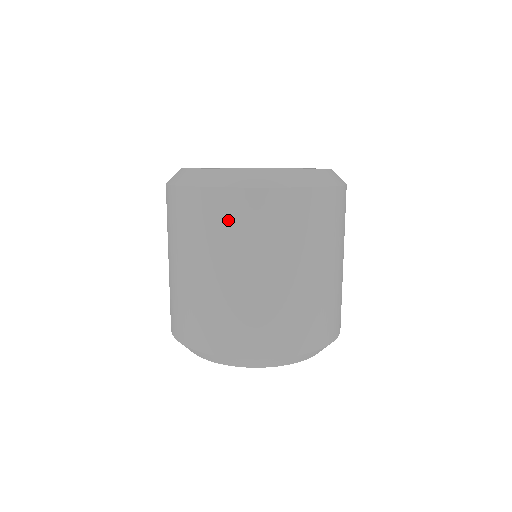
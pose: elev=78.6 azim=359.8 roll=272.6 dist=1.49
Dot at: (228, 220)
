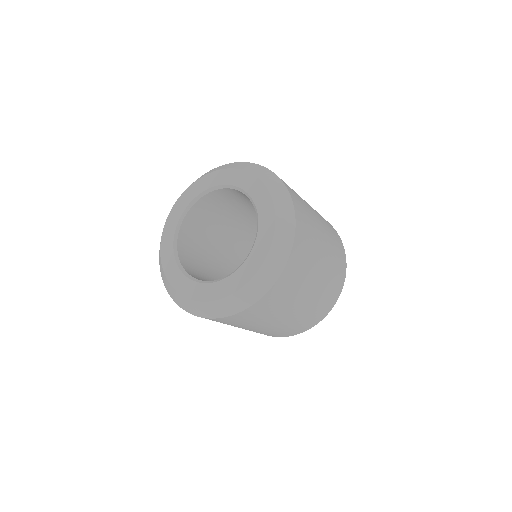
Dot at: occluded
